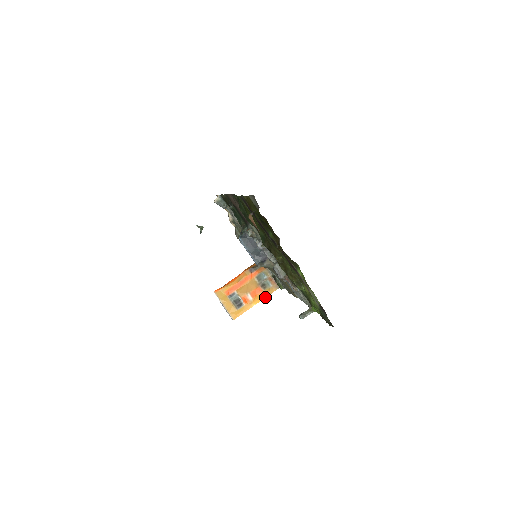
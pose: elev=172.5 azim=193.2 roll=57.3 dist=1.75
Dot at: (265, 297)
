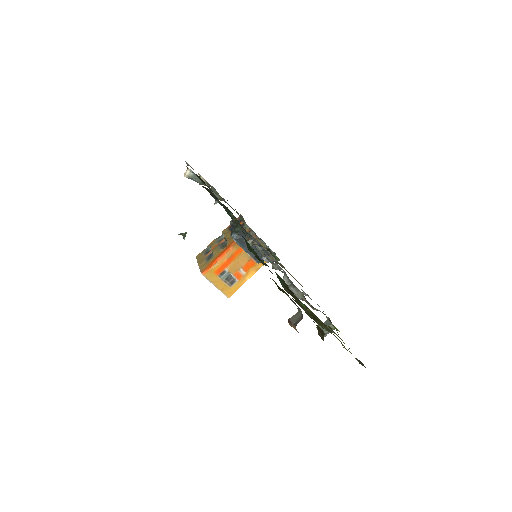
Dot at: (259, 268)
